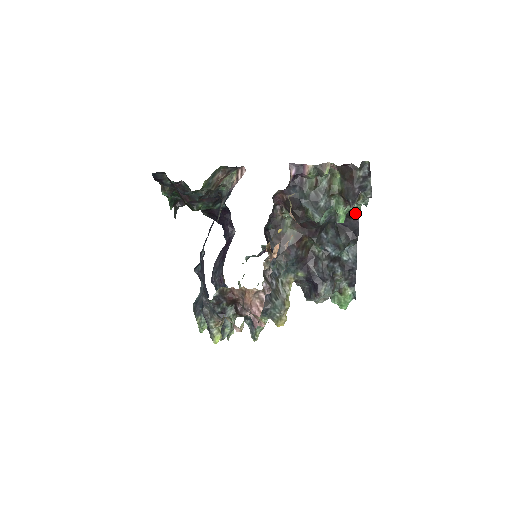
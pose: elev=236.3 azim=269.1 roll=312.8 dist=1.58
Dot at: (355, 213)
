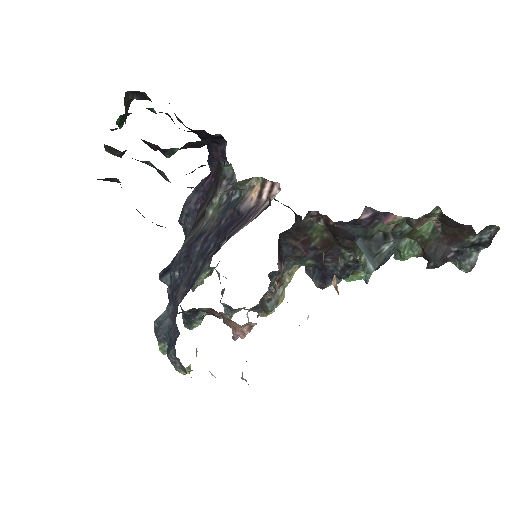
Dot at: occluded
